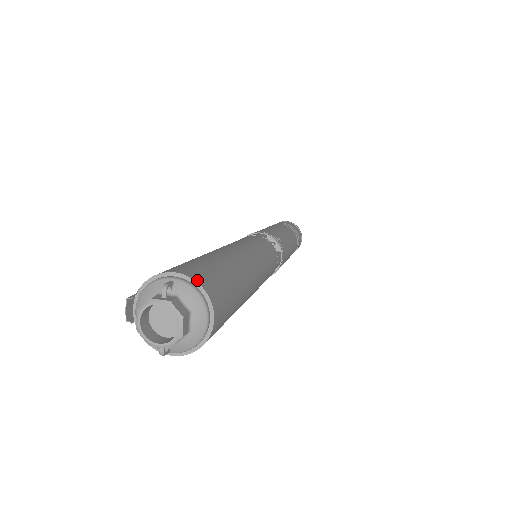
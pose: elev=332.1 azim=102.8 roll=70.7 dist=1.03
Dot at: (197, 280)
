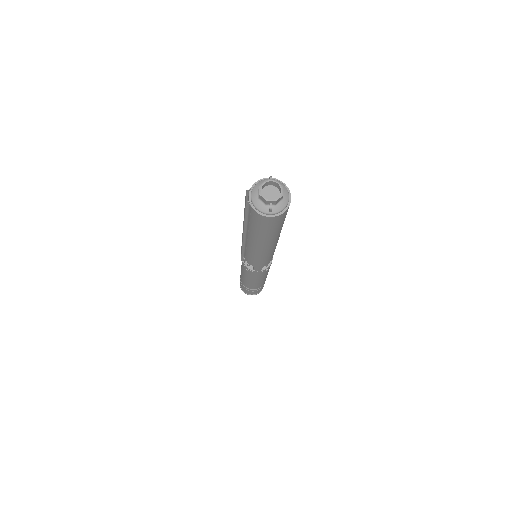
Dot at: (280, 181)
